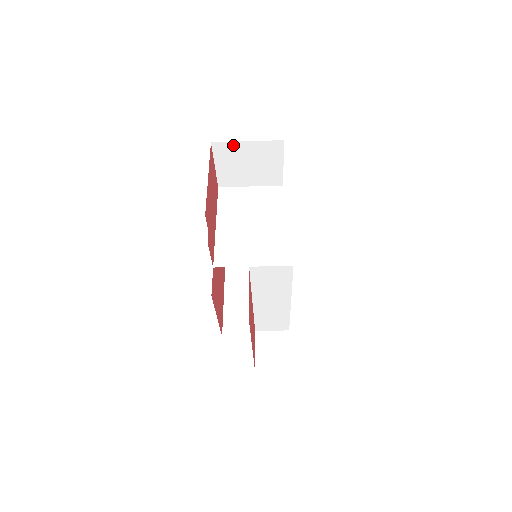
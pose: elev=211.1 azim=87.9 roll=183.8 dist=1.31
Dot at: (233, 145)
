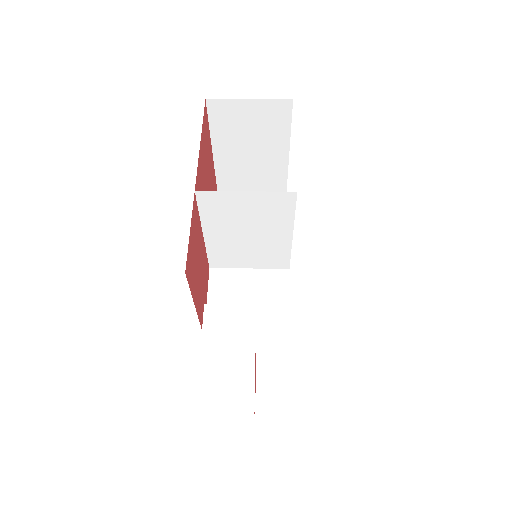
Dot at: occluded
